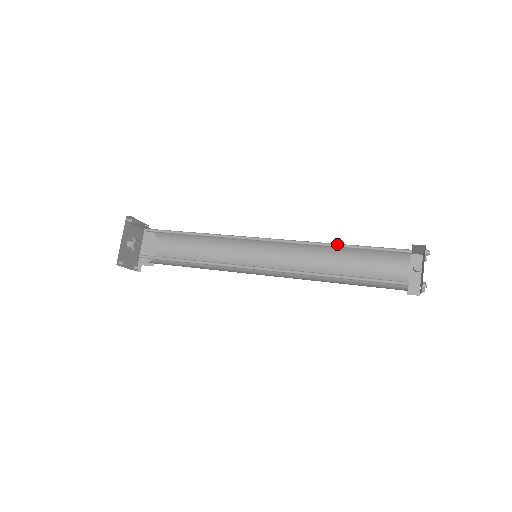
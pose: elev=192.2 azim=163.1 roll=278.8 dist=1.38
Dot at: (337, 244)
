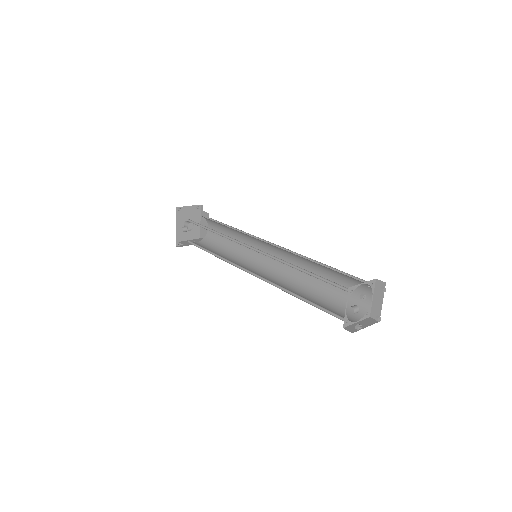
Dot at: (299, 267)
